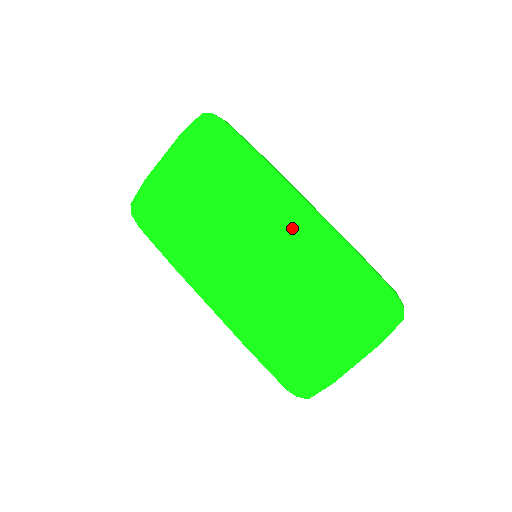
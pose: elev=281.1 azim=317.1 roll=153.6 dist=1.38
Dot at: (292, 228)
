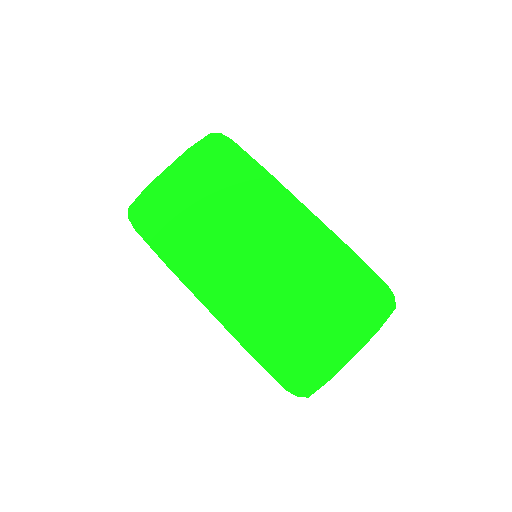
Dot at: (292, 229)
